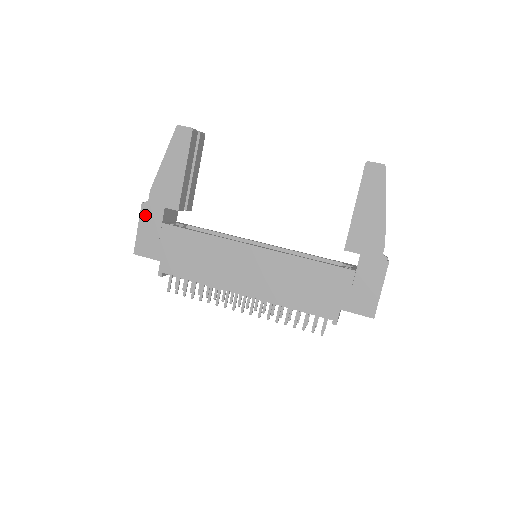
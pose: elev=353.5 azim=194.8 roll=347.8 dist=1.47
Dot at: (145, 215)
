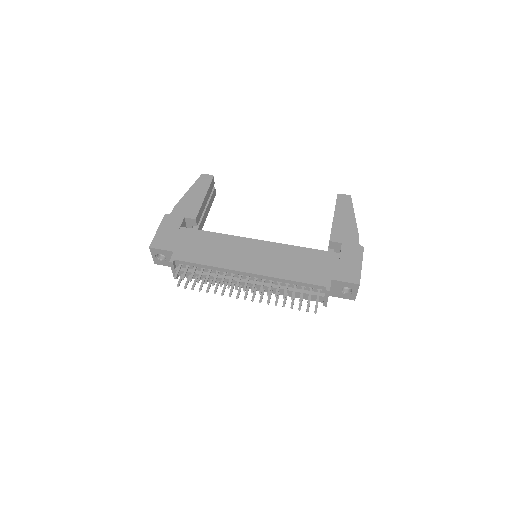
Dot at: (166, 222)
